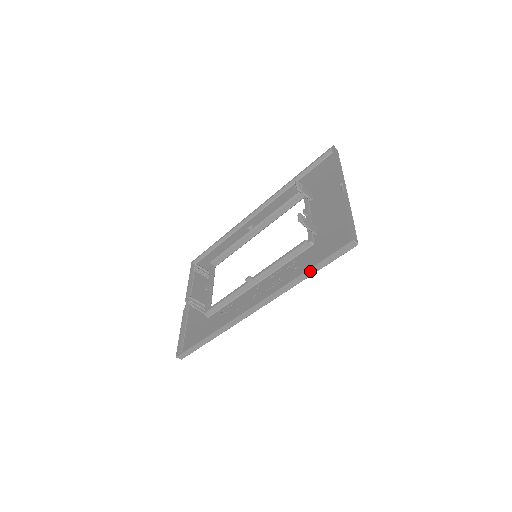
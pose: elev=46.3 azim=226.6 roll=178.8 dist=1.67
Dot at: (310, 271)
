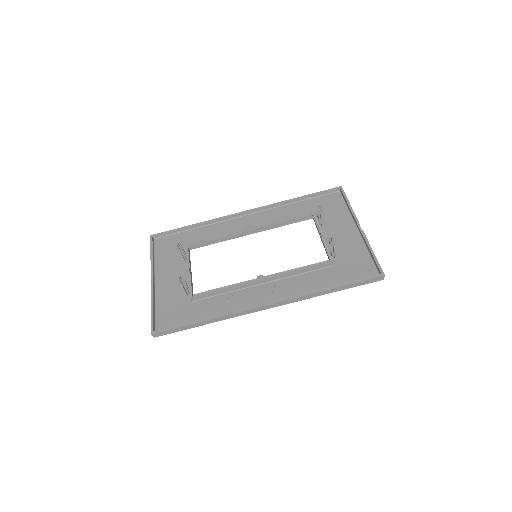
Dot at: (337, 289)
